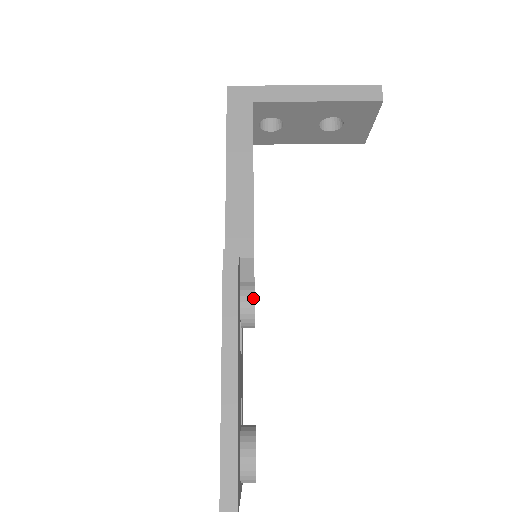
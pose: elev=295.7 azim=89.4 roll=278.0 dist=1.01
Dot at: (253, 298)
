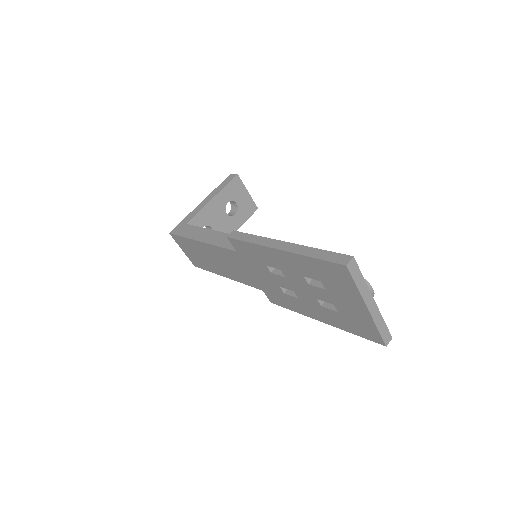
Dot at: occluded
